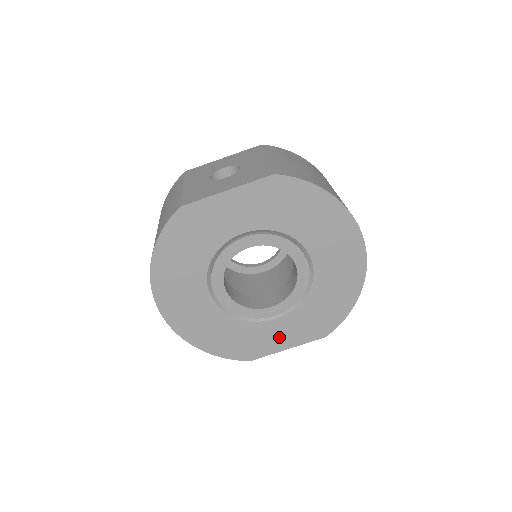
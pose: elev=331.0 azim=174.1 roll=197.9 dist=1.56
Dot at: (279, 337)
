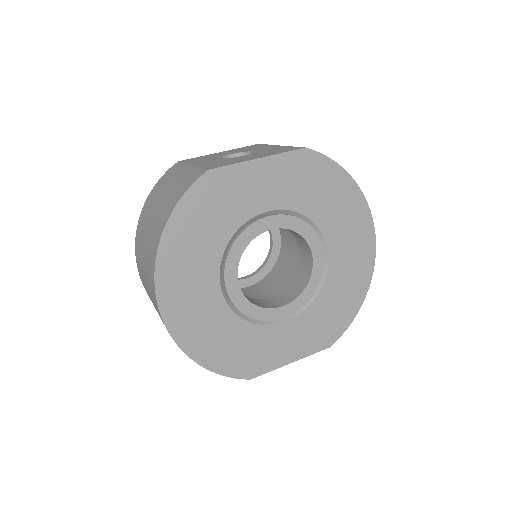
Dot at: (285, 346)
